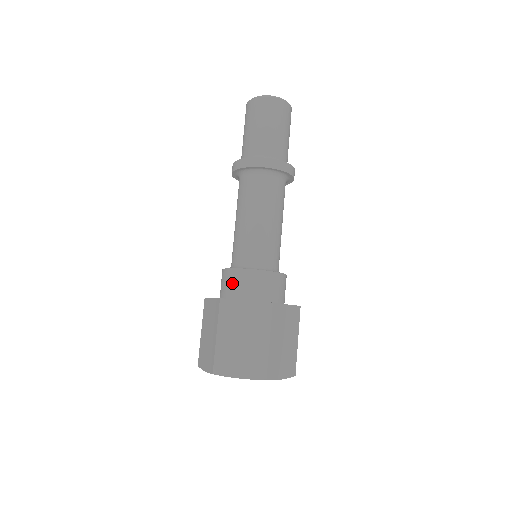
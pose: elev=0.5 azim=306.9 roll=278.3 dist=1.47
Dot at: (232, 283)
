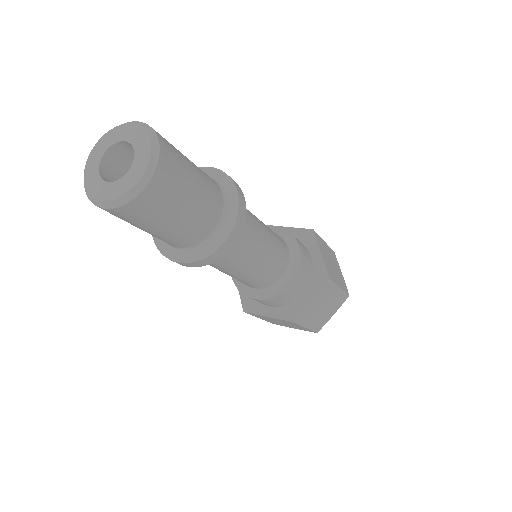
Dot at: occluded
